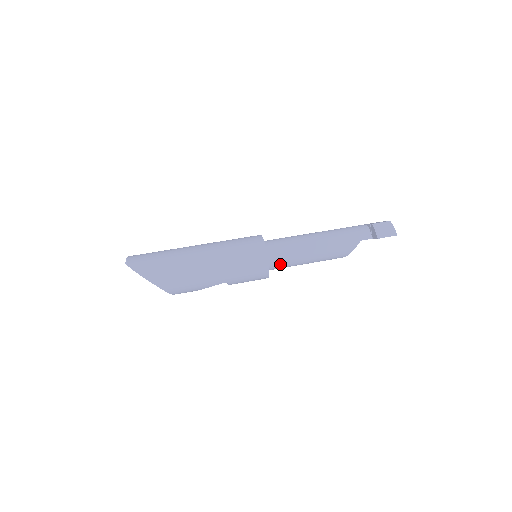
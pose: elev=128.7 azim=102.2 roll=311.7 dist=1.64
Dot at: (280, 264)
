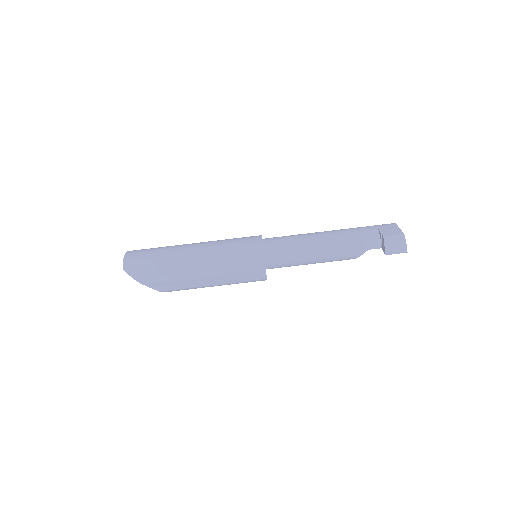
Dot at: (280, 267)
